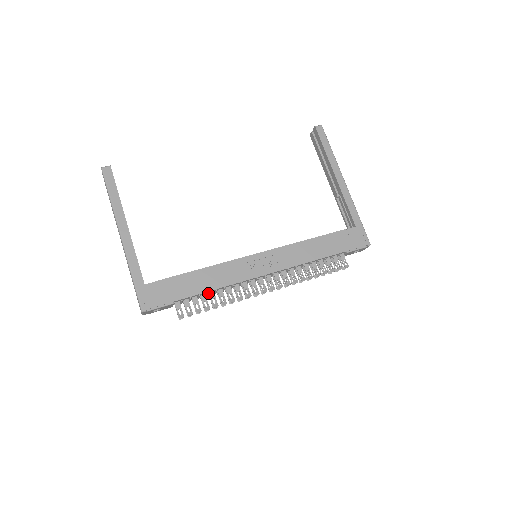
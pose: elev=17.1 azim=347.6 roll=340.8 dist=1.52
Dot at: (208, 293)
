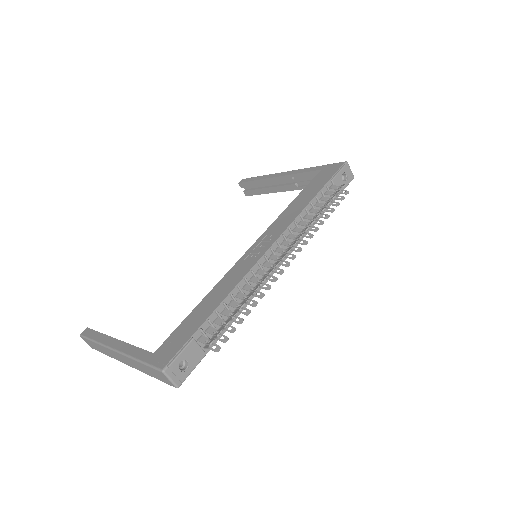
Dot at: (224, 303)
